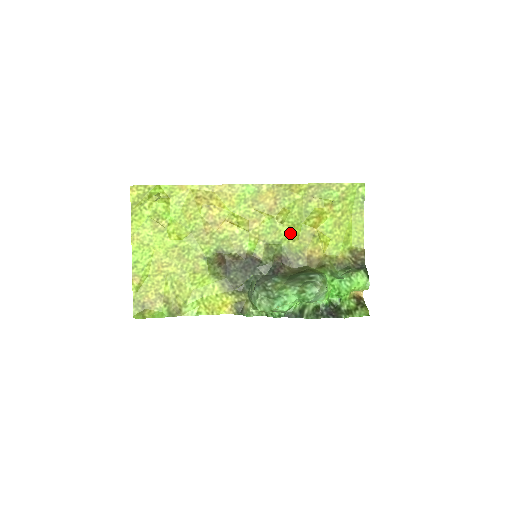
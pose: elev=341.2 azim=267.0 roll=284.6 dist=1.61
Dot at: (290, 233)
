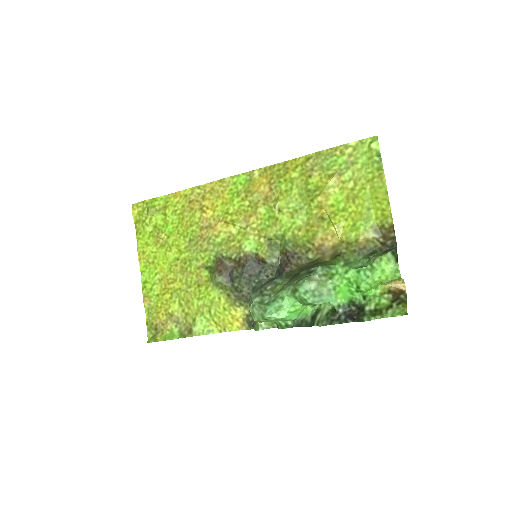
Dot at: (293, 221)
